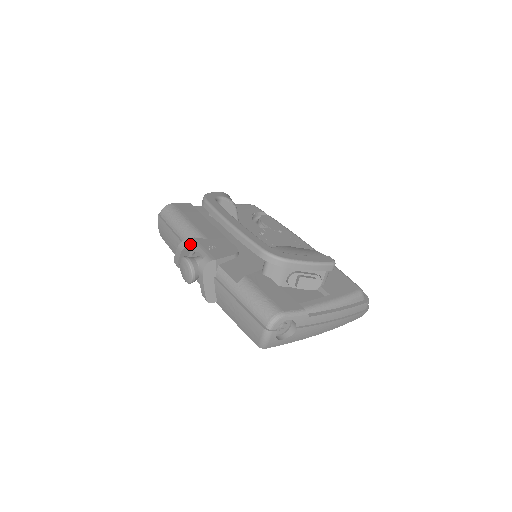
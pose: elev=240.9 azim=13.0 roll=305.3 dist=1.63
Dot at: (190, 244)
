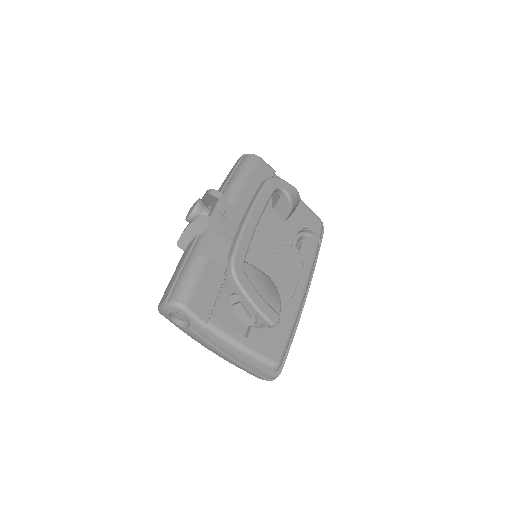
Dot at: (215, 196)
